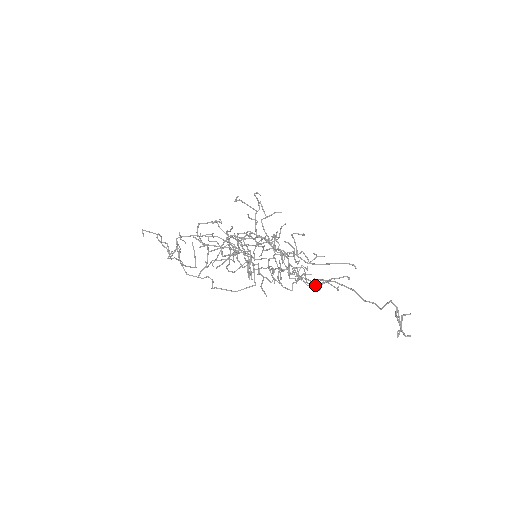
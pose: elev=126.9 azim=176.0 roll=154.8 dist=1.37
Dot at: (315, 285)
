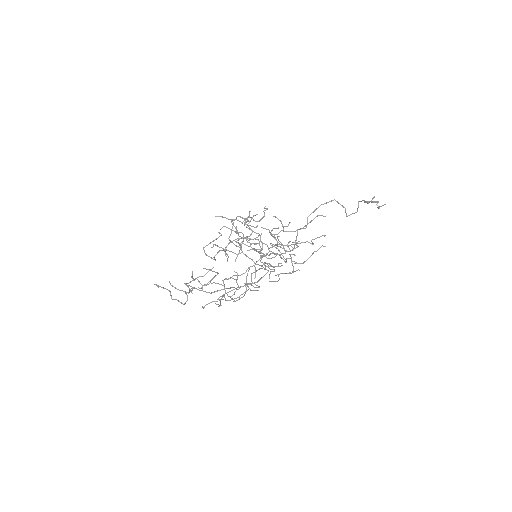
Dot at: occluded
